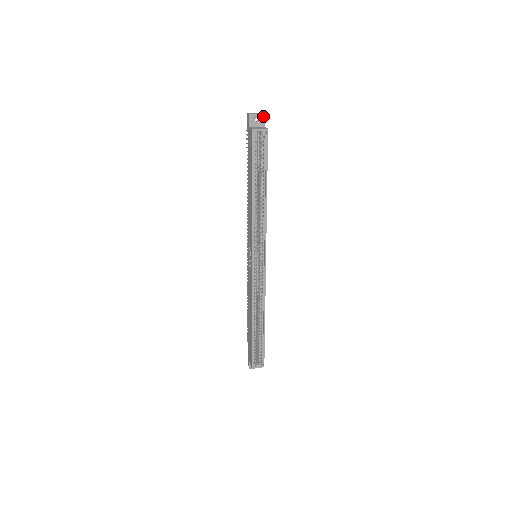
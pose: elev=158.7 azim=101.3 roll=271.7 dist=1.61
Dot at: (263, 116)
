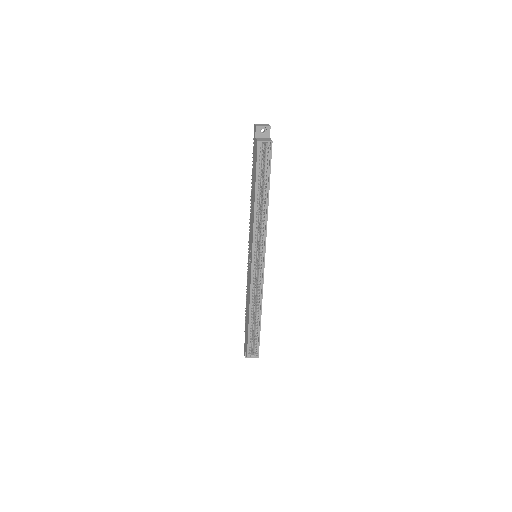
Dot at: (269, 128)
